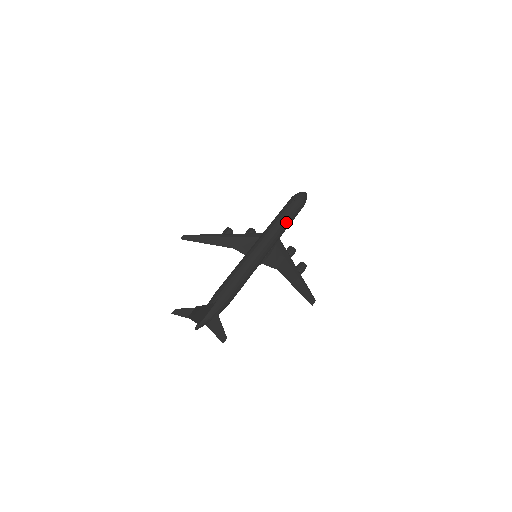
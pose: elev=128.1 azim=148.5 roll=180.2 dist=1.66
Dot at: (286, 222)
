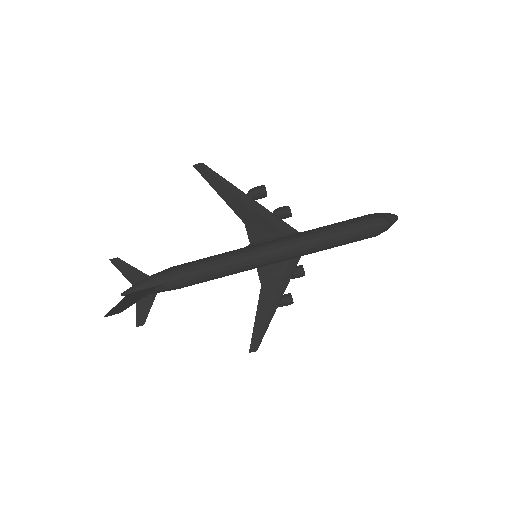
Dot at: (326, 249)
